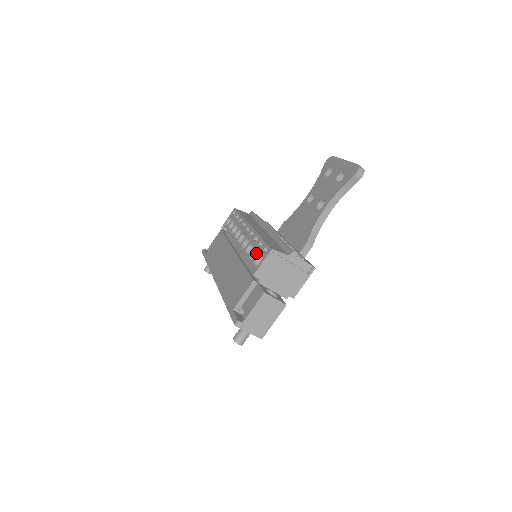
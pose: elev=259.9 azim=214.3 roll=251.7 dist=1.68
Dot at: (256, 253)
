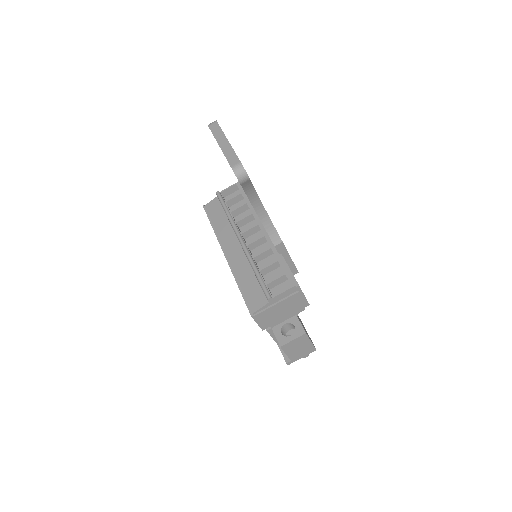
Dot at: occluded
